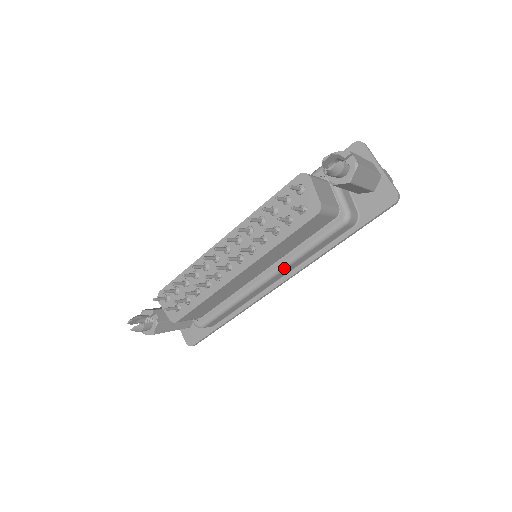
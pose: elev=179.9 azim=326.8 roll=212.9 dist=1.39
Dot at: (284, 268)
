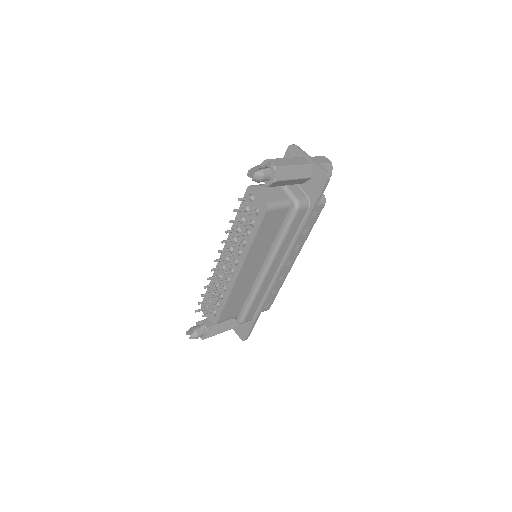
Dot at: (273, 258)
